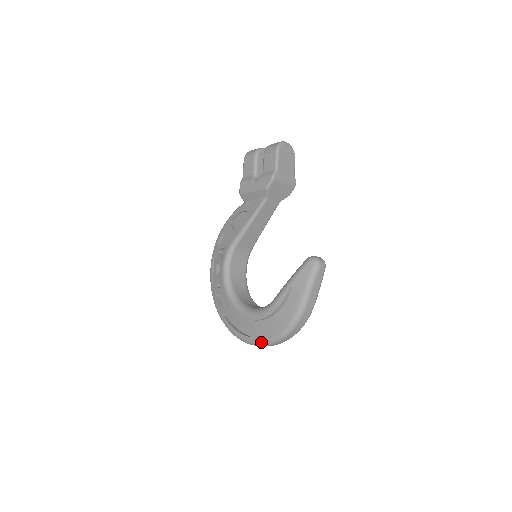
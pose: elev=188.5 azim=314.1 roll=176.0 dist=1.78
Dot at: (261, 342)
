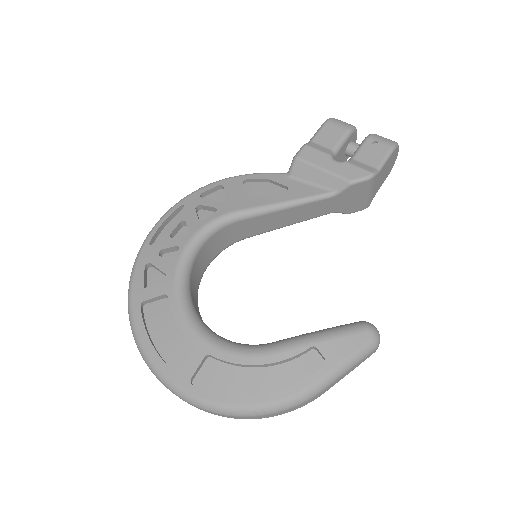
Dot at: (195, 396)
